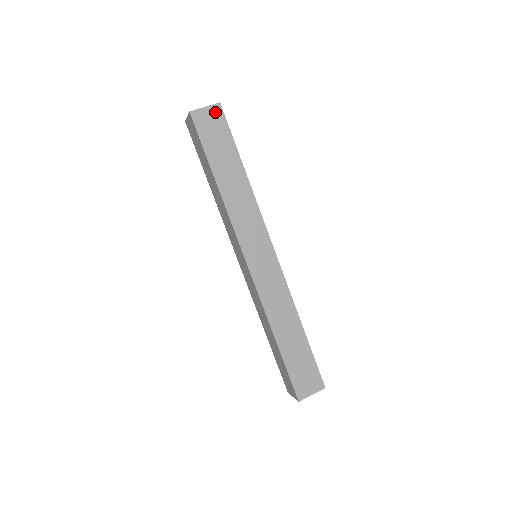
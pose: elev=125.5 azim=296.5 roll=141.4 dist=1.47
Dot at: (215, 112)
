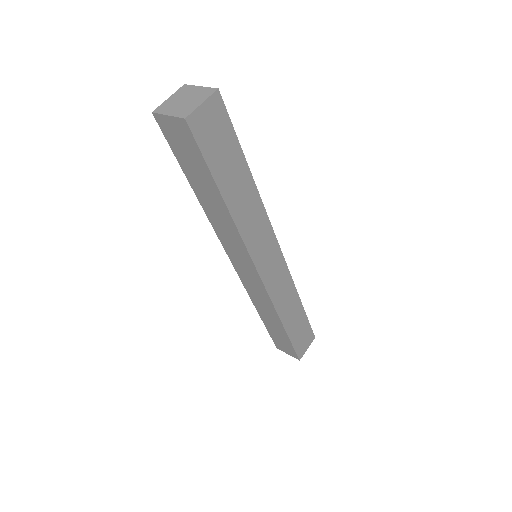
Dot at: (214, 106)
